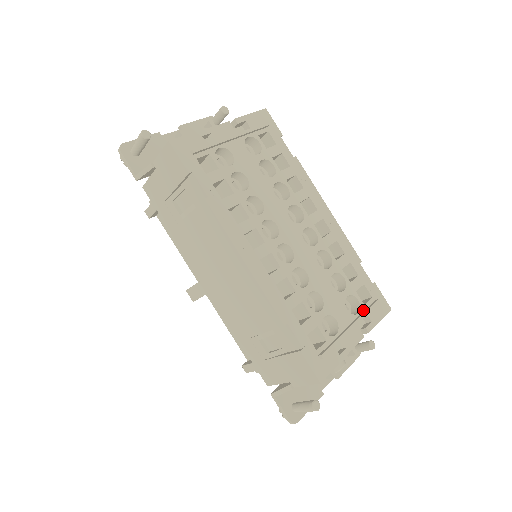
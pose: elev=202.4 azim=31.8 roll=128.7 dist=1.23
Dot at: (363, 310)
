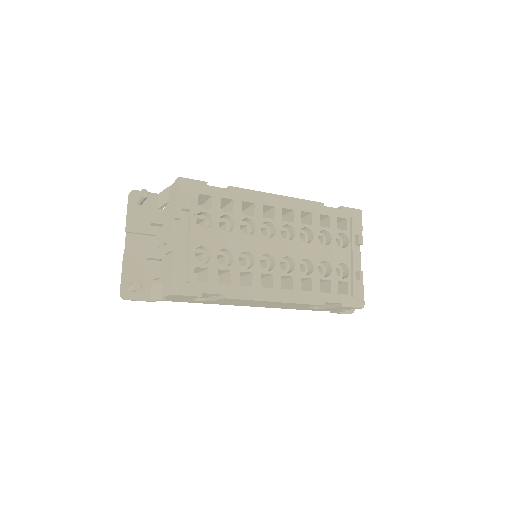
Dot at: (349, 235)
